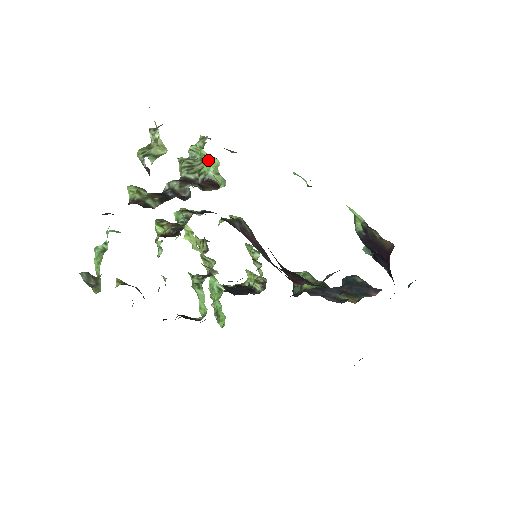
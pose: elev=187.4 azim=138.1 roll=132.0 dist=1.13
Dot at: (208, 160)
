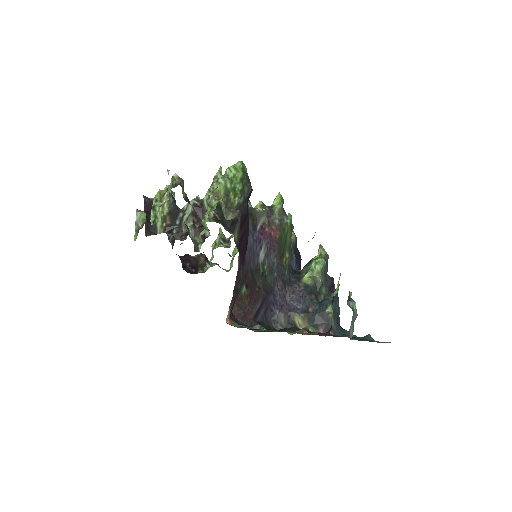
Dot at: occluded
